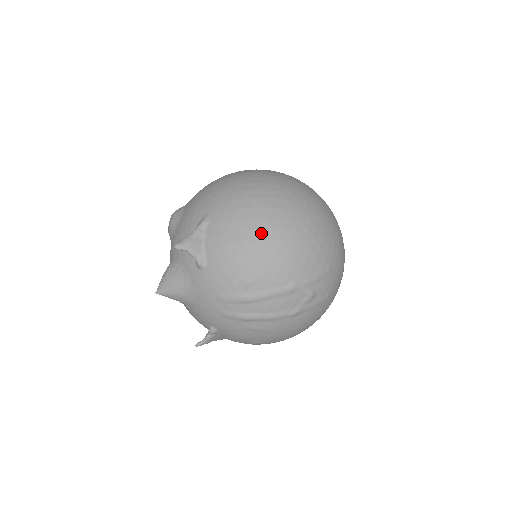
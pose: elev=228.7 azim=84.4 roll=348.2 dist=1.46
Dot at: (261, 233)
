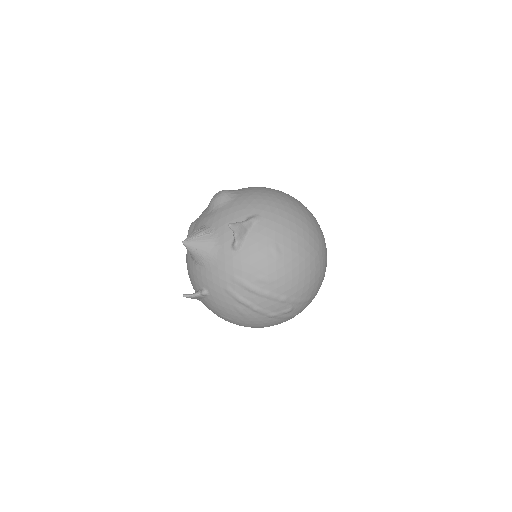
Dot at: (290, 252)
